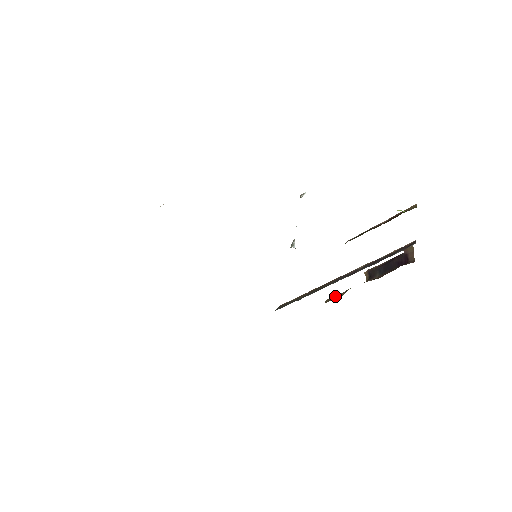
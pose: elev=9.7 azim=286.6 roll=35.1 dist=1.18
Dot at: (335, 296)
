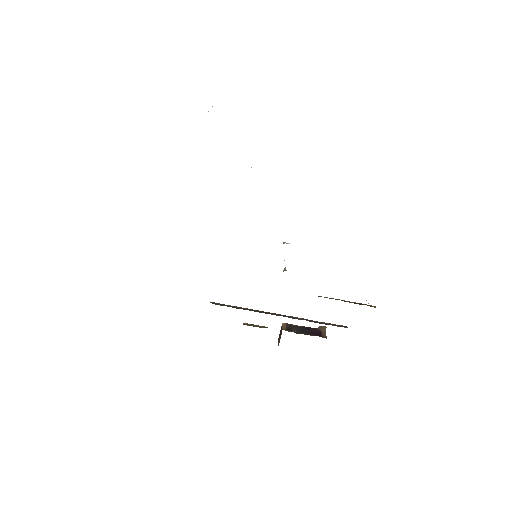
Dot at: (254, 325)
